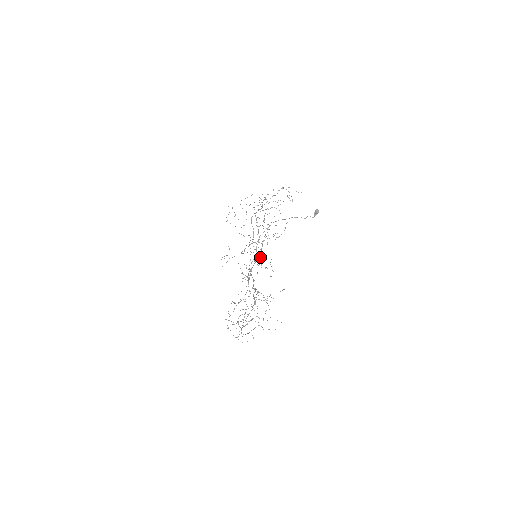
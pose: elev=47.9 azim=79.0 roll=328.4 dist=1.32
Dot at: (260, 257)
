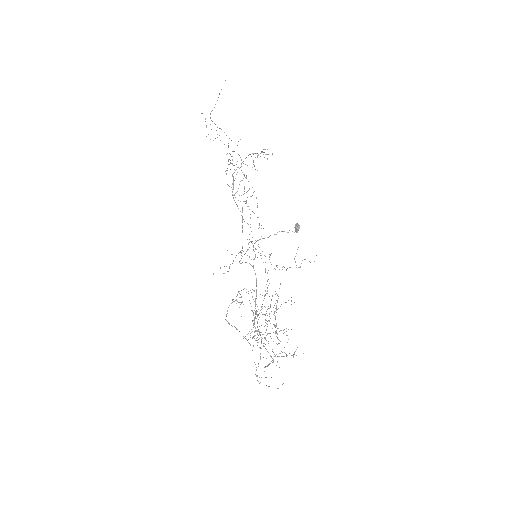
Dot at: (256, 331)
